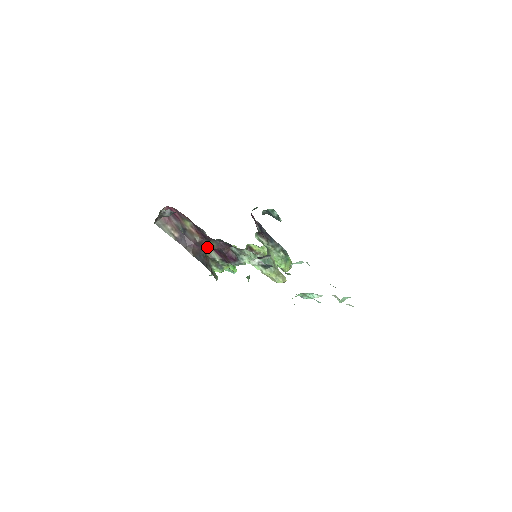
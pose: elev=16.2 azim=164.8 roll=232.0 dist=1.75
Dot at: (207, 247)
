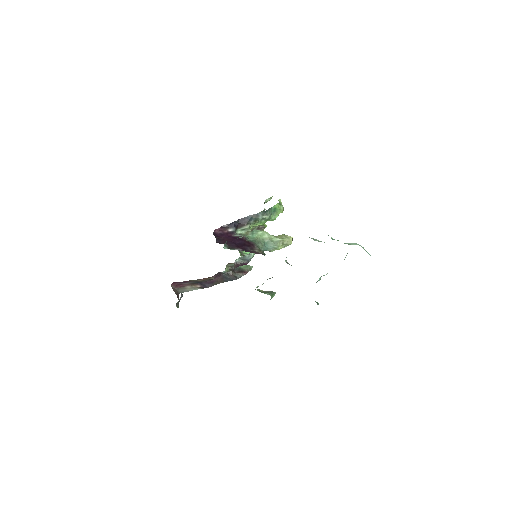
Dot at: (222, 272)
